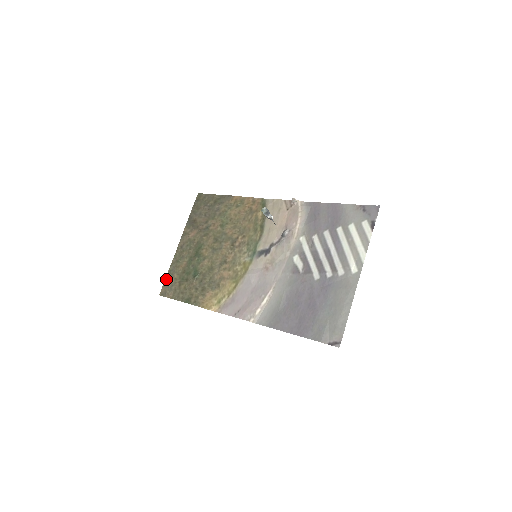
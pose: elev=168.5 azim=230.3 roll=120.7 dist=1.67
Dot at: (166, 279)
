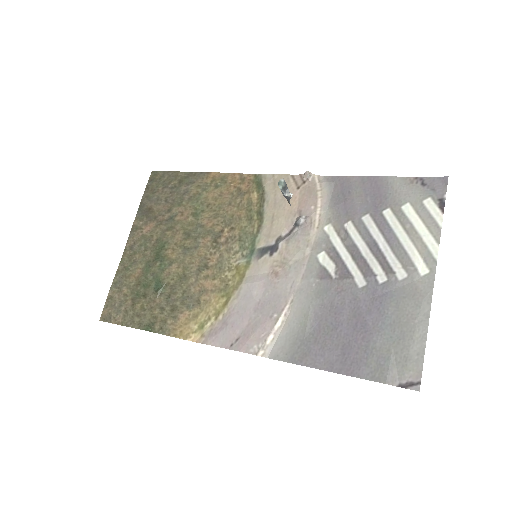
Dot at: (109, 296)
